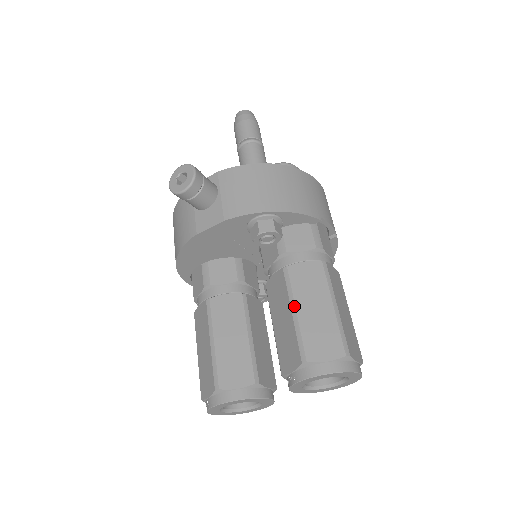
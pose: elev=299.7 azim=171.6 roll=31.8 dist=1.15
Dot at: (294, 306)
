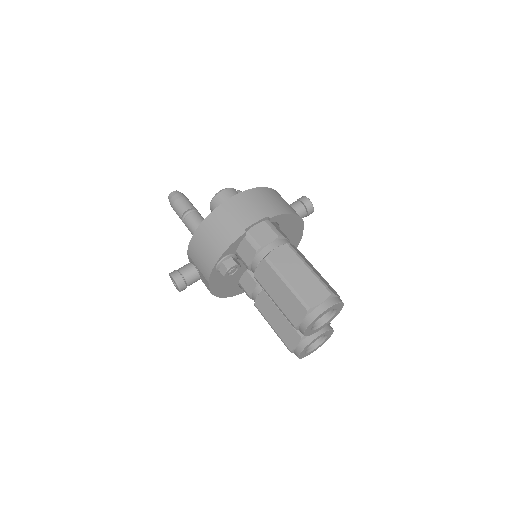
Dot at: (271, 298)
